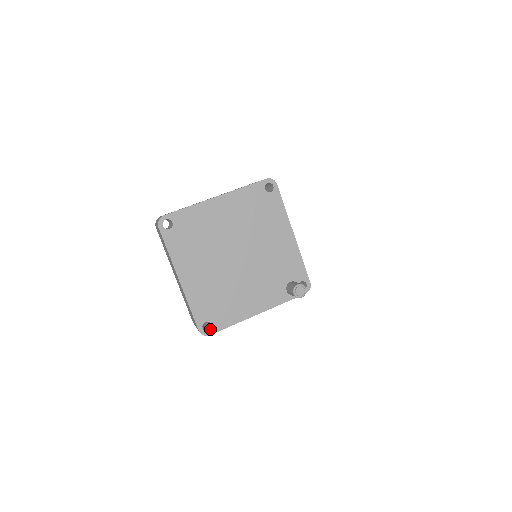
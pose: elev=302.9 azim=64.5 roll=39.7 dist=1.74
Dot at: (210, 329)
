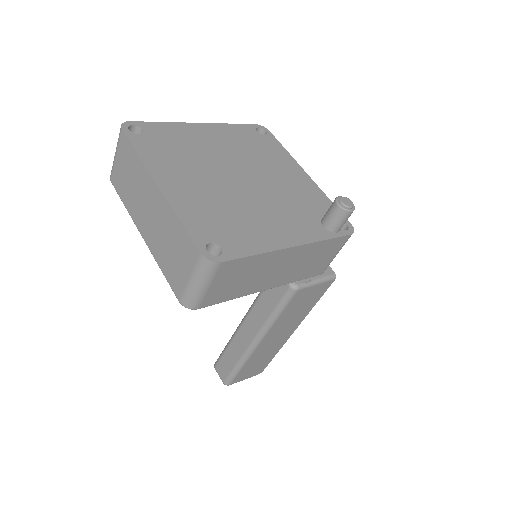
Dot at: (220, 255)
